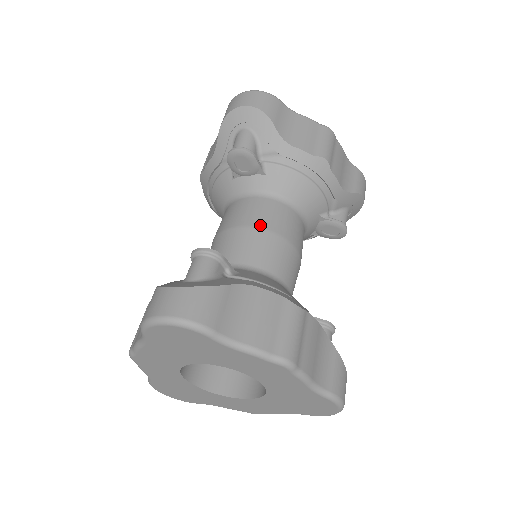
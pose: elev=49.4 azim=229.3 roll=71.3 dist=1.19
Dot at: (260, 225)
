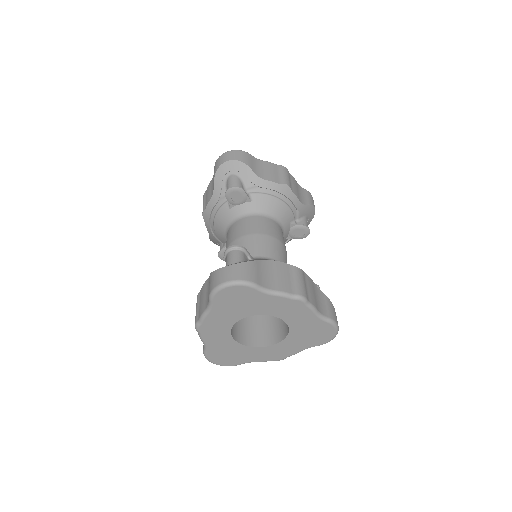
Dot at: (257, 232)
